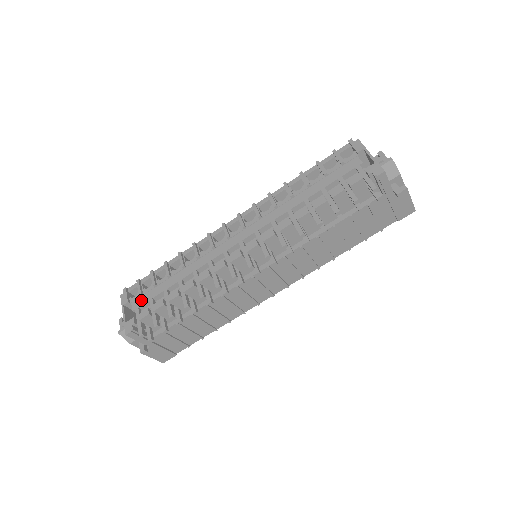
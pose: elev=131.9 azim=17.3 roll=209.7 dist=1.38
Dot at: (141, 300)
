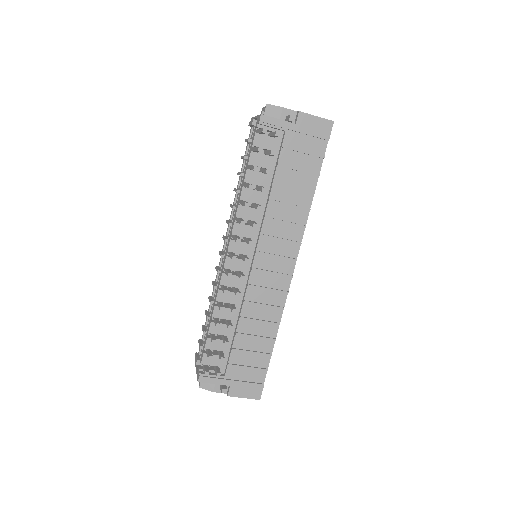
Dot at: occluded
